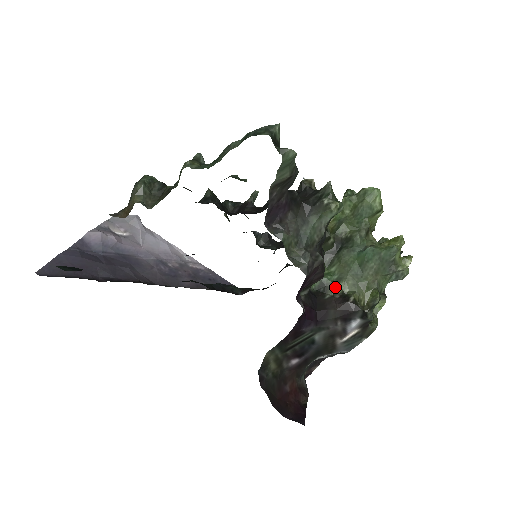
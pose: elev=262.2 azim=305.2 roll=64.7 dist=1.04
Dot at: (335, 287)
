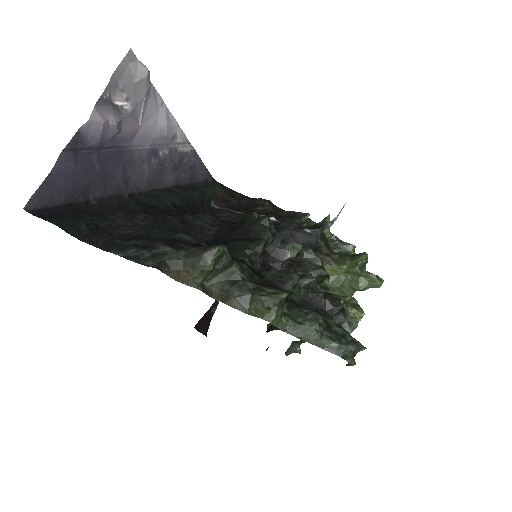
Dot at: occluded
